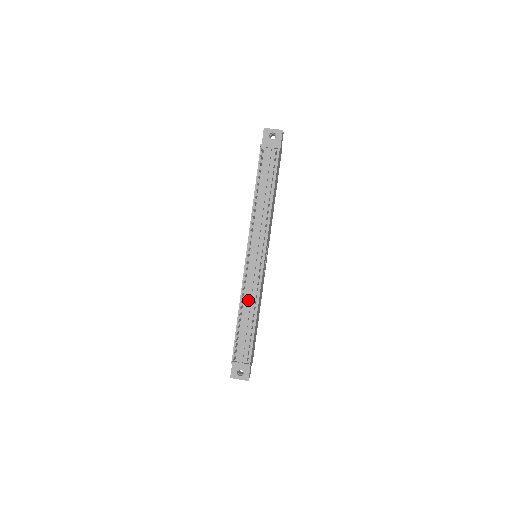
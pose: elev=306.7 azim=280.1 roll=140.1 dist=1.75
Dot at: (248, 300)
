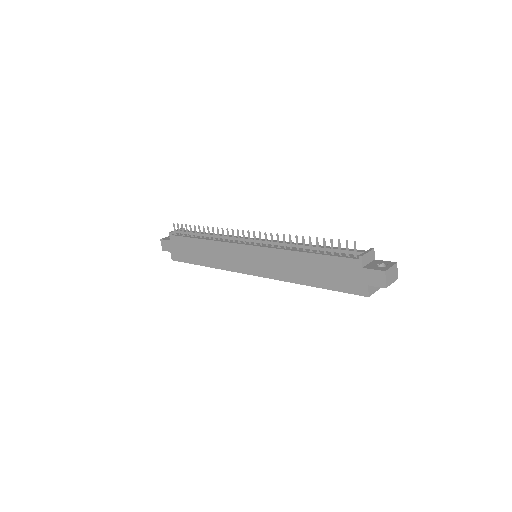
Dot at: (293, 244)
